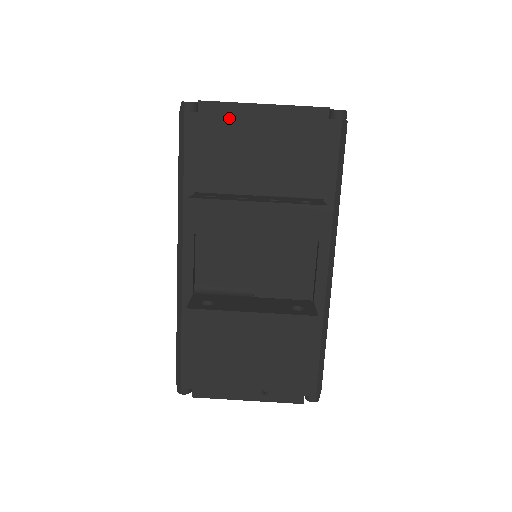
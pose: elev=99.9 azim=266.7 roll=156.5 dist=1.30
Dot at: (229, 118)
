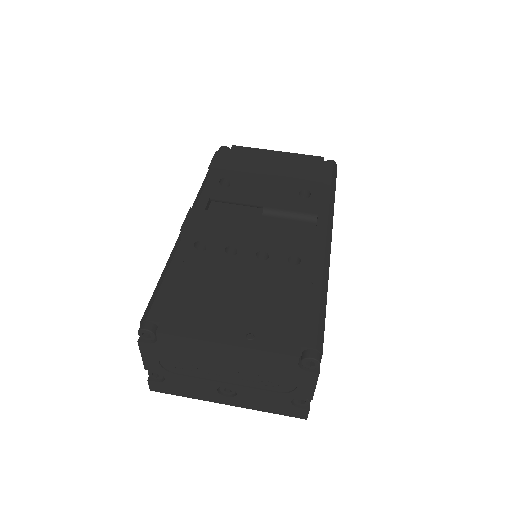
Dot at: (252, 154)
